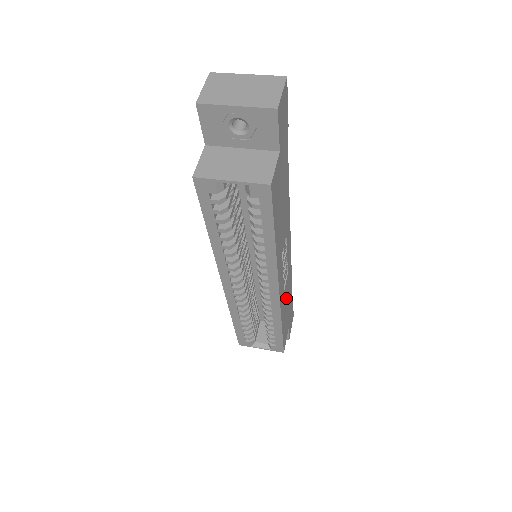
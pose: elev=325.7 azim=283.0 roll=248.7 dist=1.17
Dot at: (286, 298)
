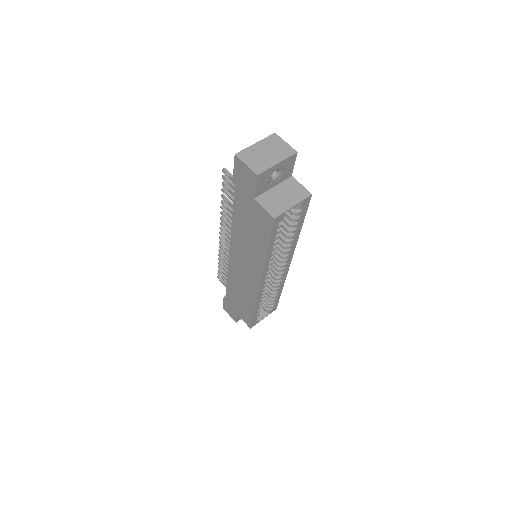
Dot at: occluded
